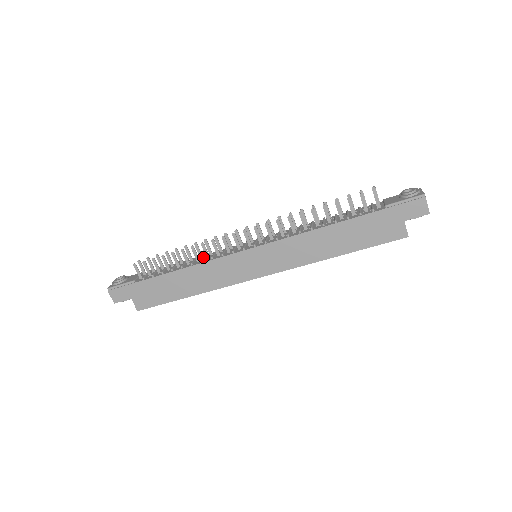
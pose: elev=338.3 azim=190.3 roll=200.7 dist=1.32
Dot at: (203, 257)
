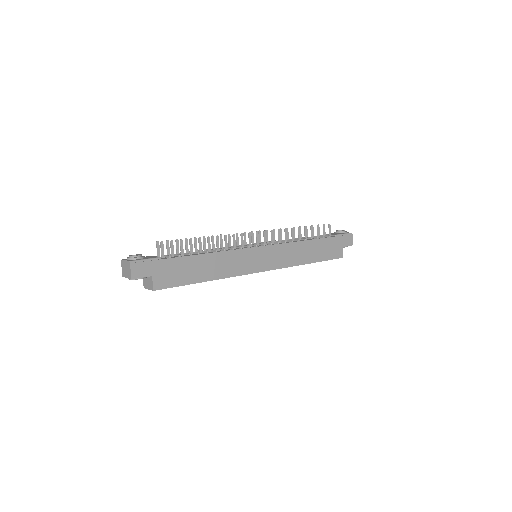
Dot at: (221, 248)
